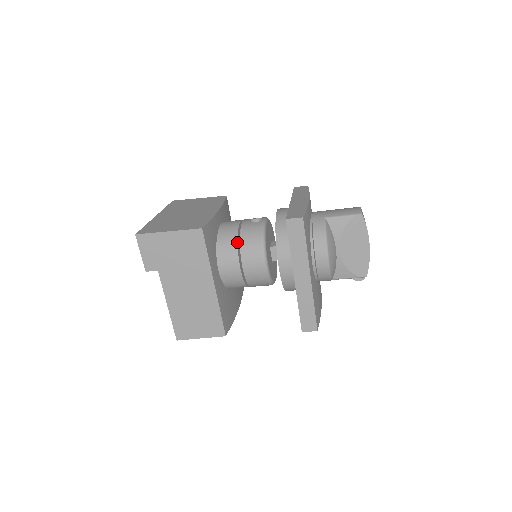
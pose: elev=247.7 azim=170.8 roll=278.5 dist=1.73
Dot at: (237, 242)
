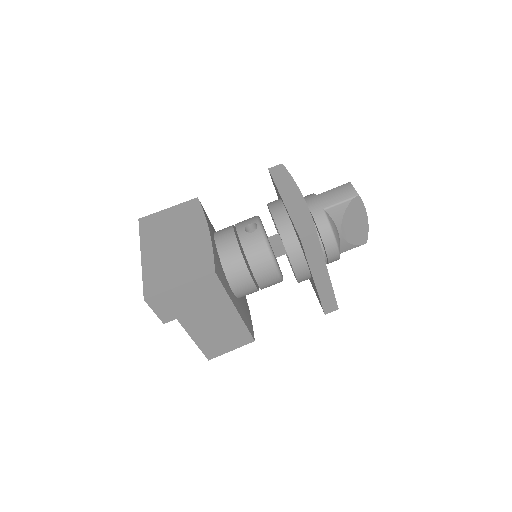
Dot at: (244, 261)
